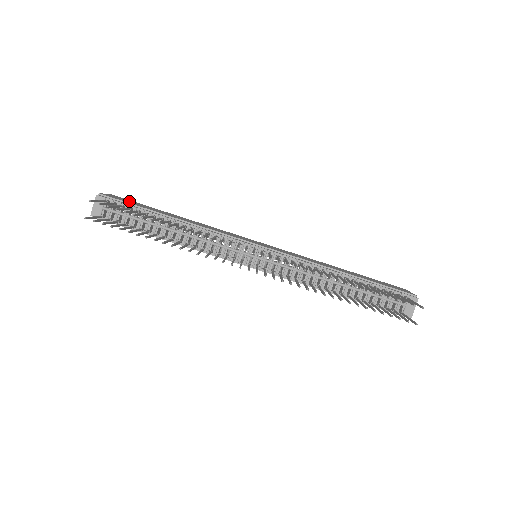
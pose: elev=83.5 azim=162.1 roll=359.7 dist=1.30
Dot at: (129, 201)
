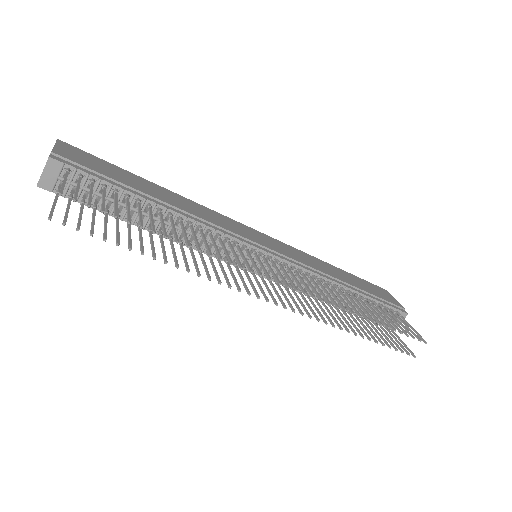
Dot at: (92, 161)
